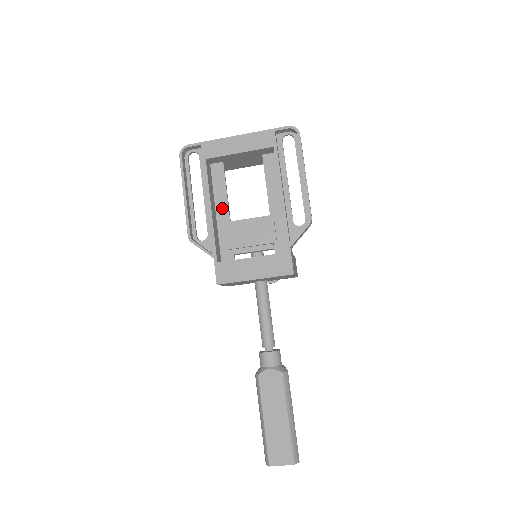
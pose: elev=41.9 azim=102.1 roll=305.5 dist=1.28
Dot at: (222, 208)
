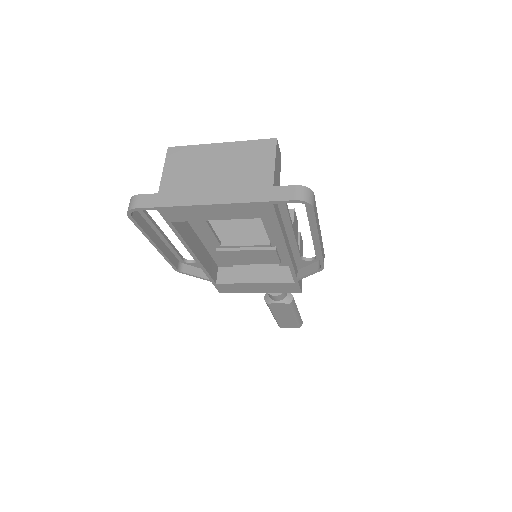
Dot at: (206, 236)
